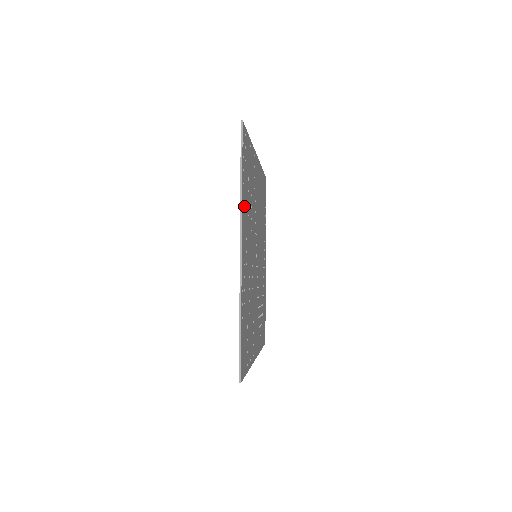
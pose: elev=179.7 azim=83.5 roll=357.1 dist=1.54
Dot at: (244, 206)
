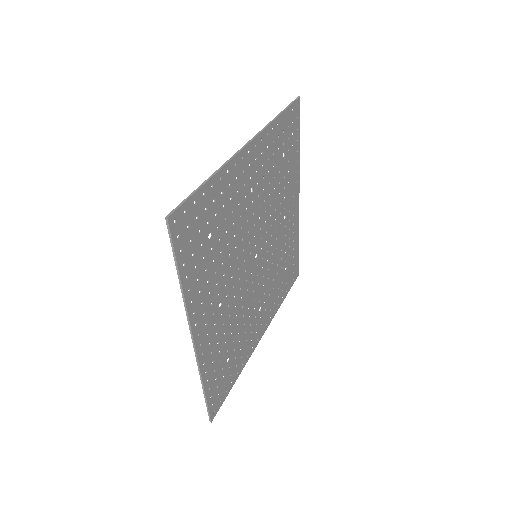
Dot at: (196, 290)
